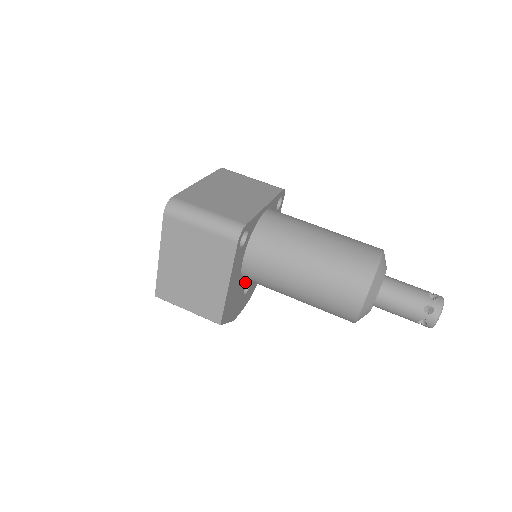
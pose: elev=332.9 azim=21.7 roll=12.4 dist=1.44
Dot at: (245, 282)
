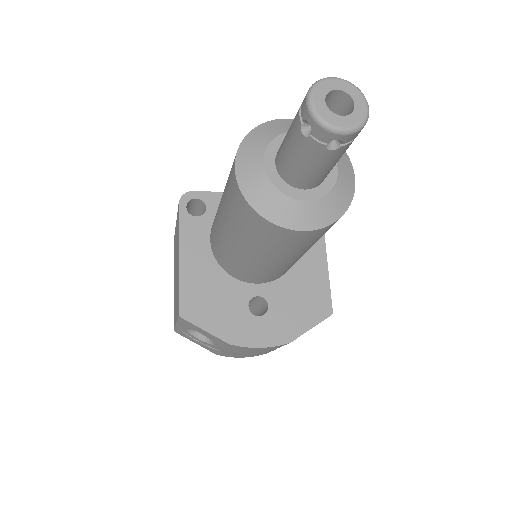
Dot at: (244, 289)
